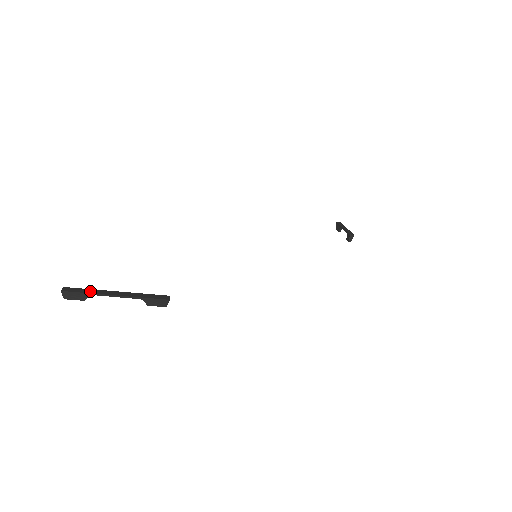
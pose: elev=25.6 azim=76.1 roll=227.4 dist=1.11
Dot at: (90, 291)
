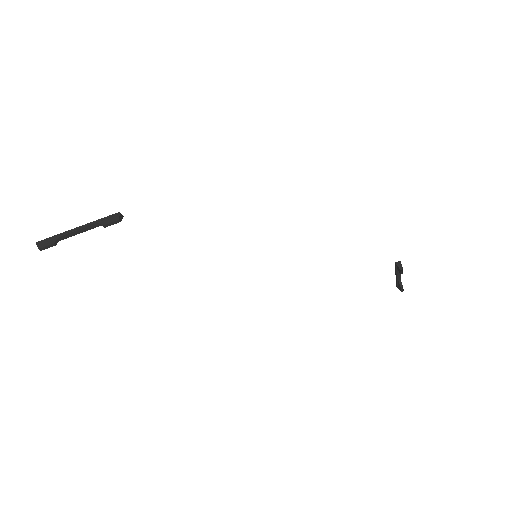
Dot at: (59, 237)
